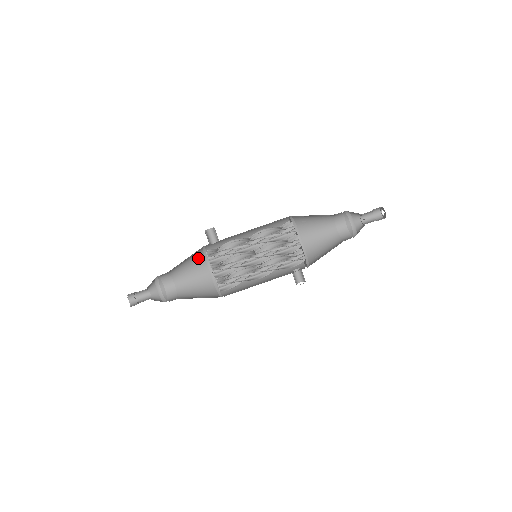
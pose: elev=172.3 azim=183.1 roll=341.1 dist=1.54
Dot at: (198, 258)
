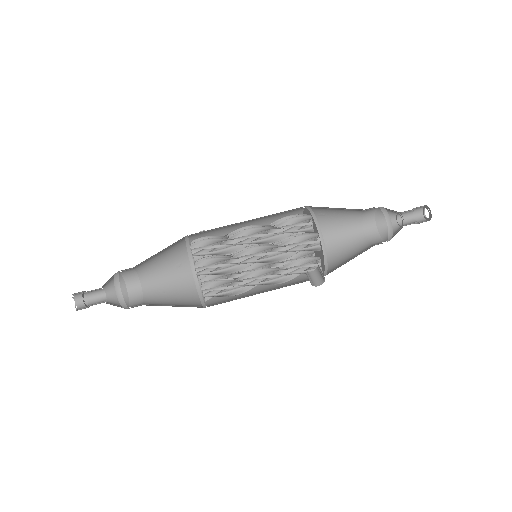
Dot at: (184, 278)
